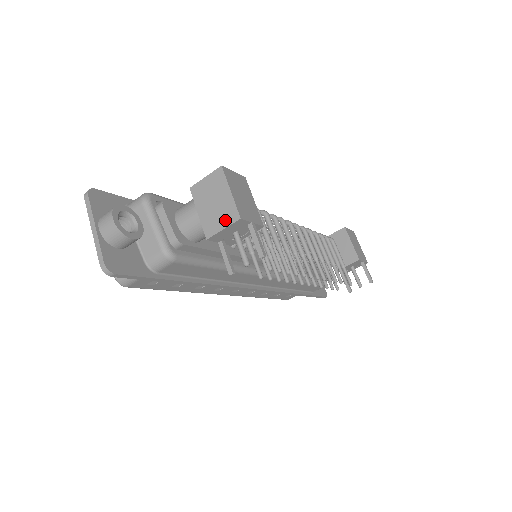
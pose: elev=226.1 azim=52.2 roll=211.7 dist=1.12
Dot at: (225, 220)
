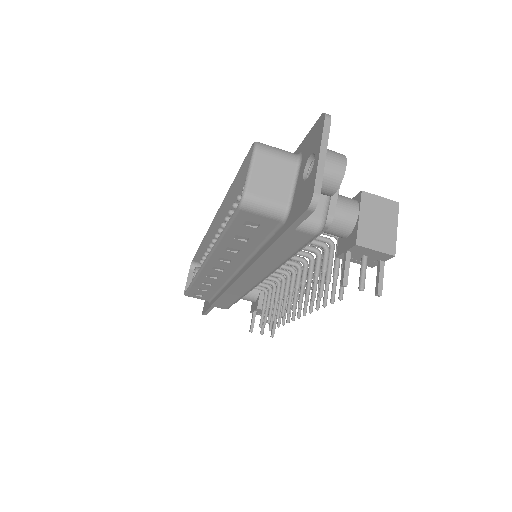
Dot at: (382, 245)
